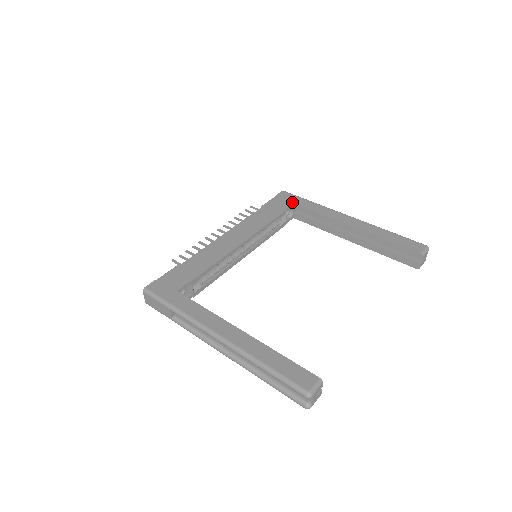
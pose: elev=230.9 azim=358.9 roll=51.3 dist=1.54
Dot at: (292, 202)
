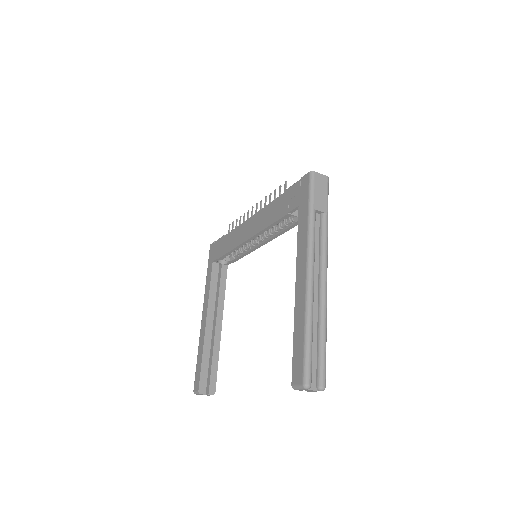
Dot at: (298, 203)
